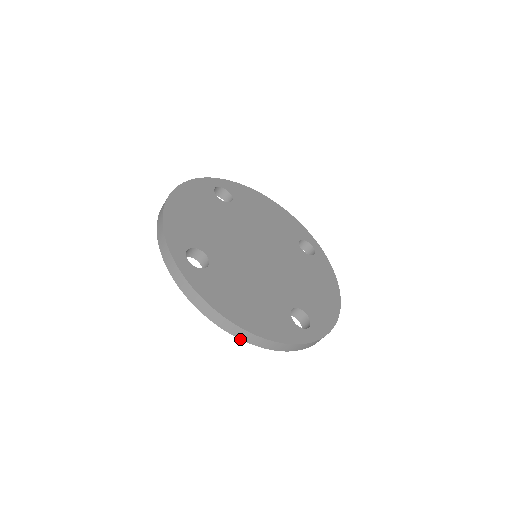
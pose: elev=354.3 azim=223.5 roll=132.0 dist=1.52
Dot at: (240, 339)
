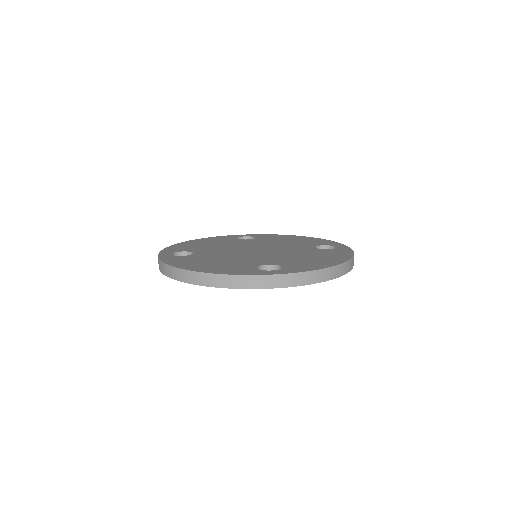
Dot at: (194, 284)
